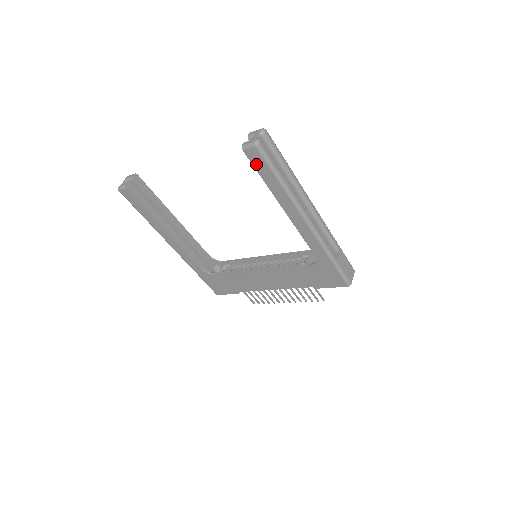
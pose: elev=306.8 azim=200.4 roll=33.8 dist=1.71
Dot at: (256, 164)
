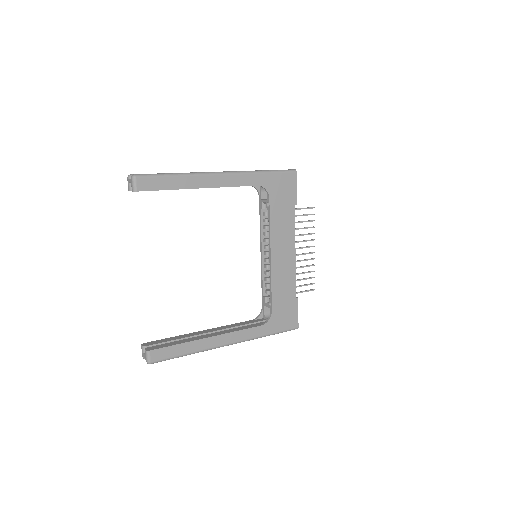
Dot at: (153, 187)
